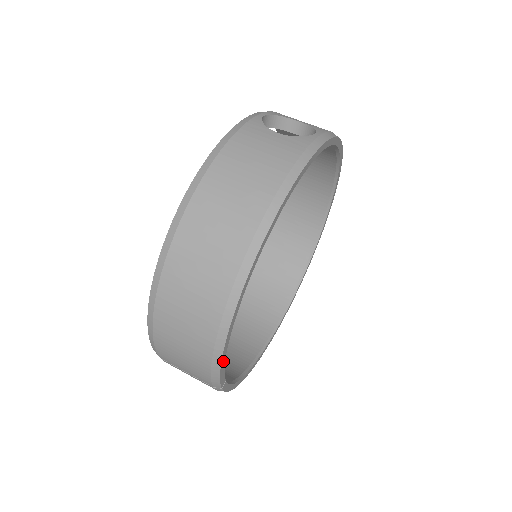
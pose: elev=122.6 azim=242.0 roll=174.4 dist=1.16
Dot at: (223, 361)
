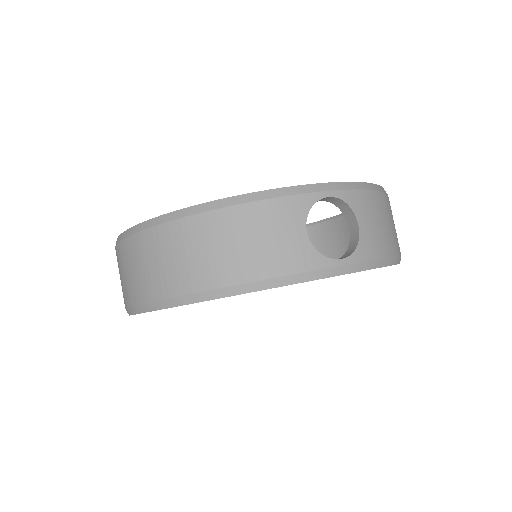
Dot at: occluded
